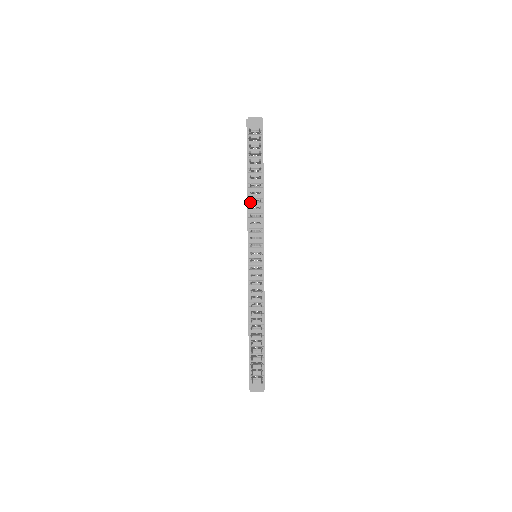
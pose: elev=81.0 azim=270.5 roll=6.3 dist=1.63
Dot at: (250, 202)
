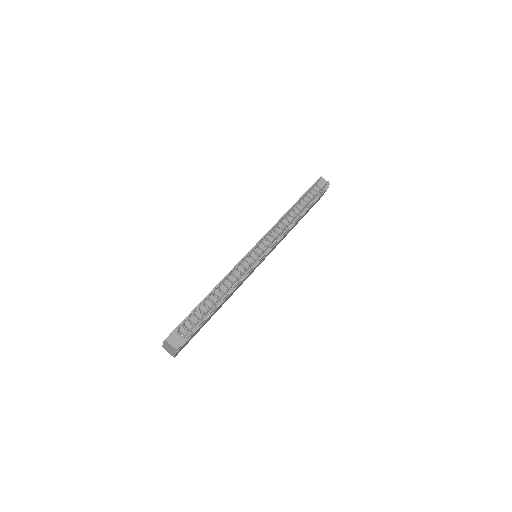
Dot at: (284, 218)
